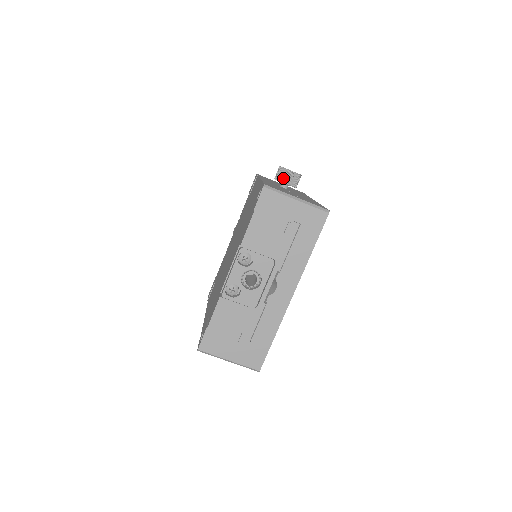
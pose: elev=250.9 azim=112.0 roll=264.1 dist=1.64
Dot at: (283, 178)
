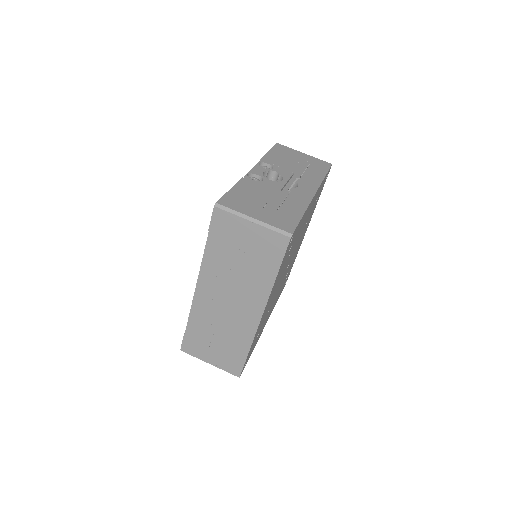
Dot at: occluded
